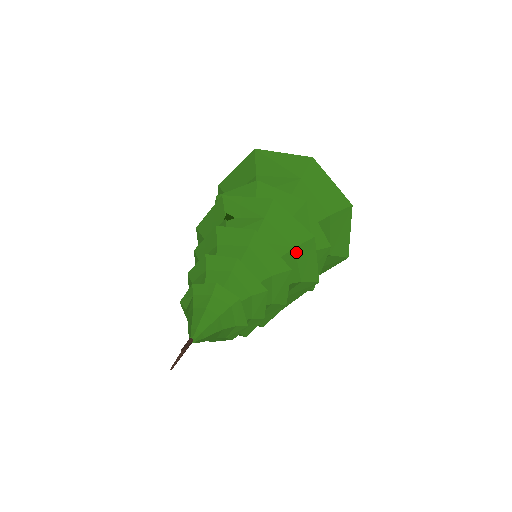
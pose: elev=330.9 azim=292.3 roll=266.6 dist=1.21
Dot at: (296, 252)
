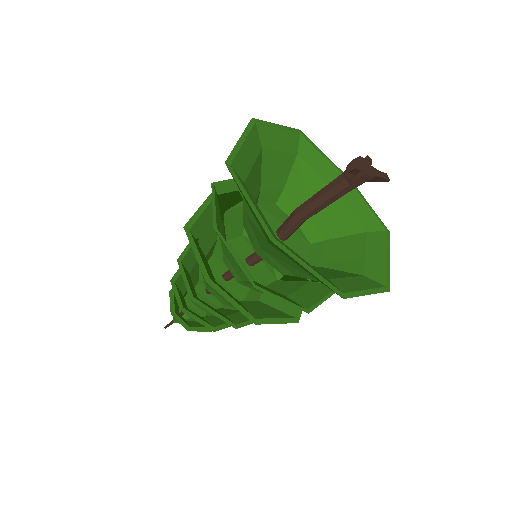
Dot at: (250, 312)
